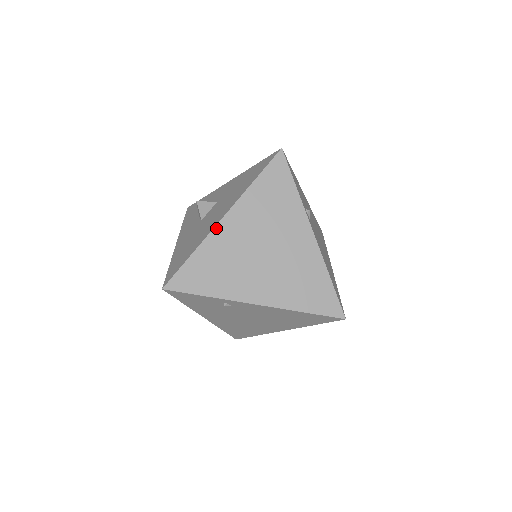
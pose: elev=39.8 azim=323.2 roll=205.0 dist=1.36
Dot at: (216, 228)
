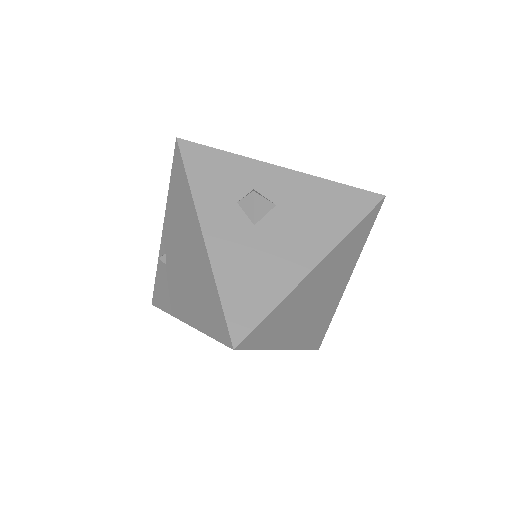
Dot at: (306, 278)
